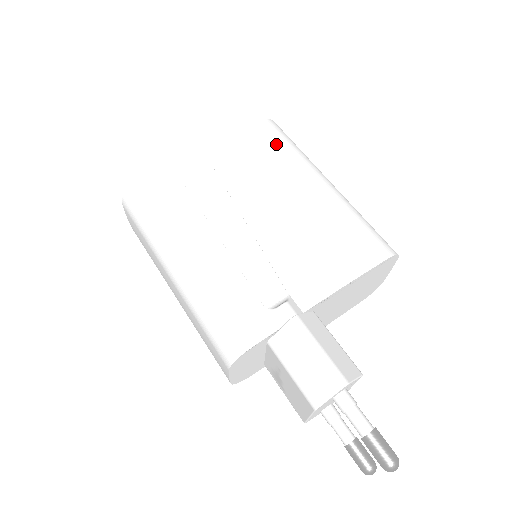
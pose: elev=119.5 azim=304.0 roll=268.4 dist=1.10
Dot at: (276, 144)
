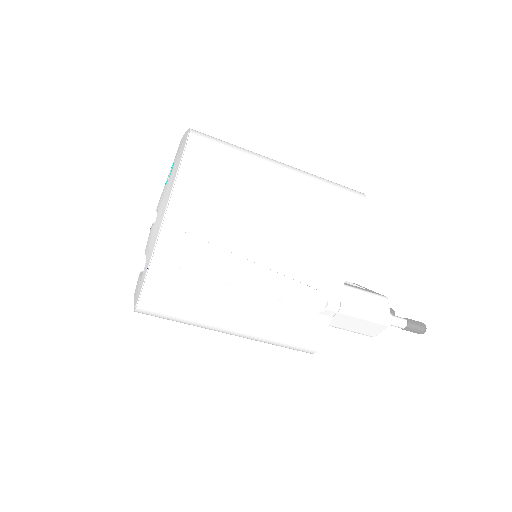
Dot at: (221, 167)
